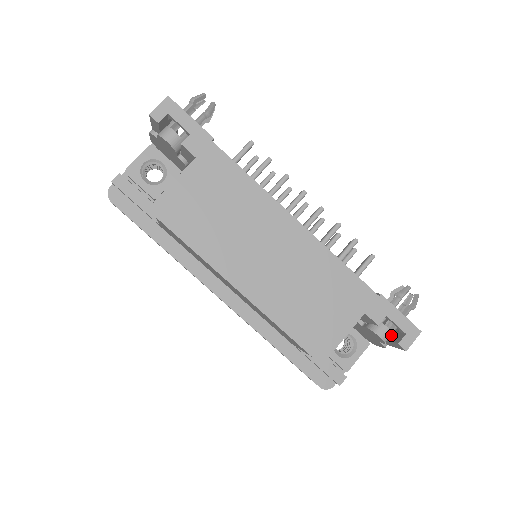
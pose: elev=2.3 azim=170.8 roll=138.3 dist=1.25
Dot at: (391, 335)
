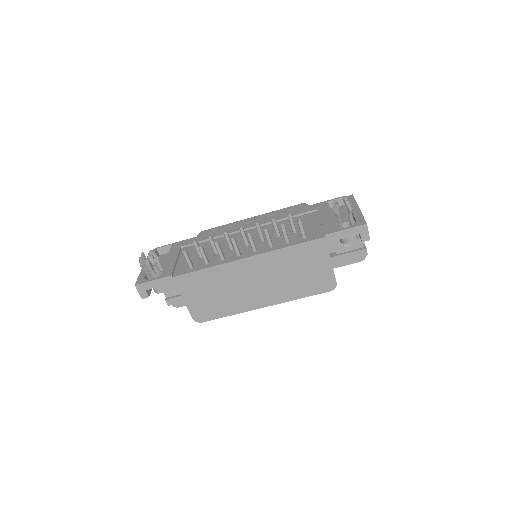
Dot at: occluded
